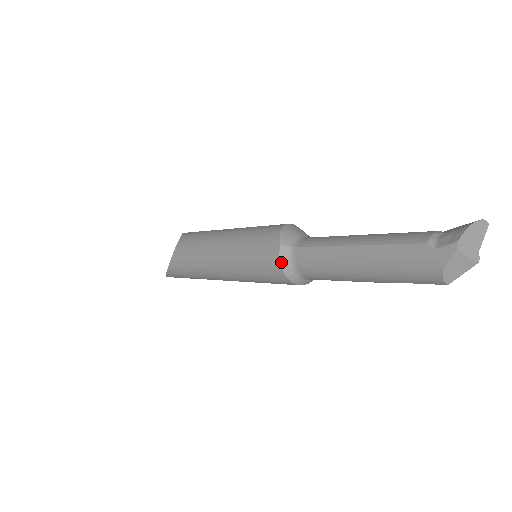
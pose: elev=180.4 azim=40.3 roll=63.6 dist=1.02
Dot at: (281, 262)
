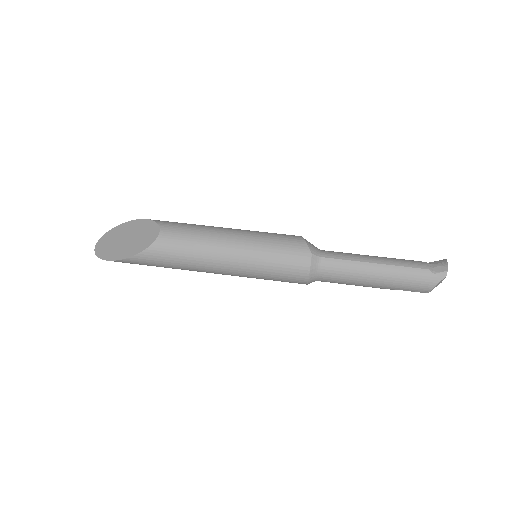
Dot at: (311, 267)
